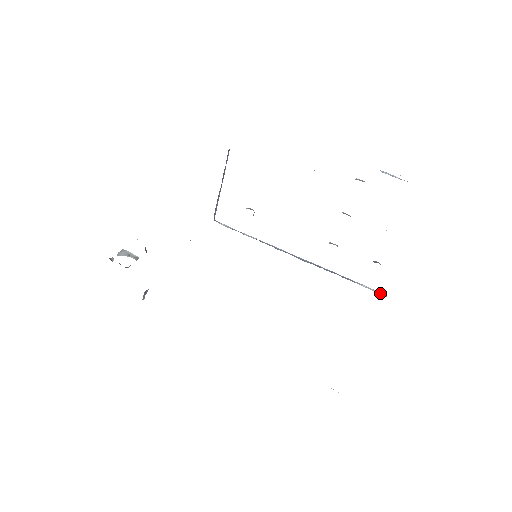
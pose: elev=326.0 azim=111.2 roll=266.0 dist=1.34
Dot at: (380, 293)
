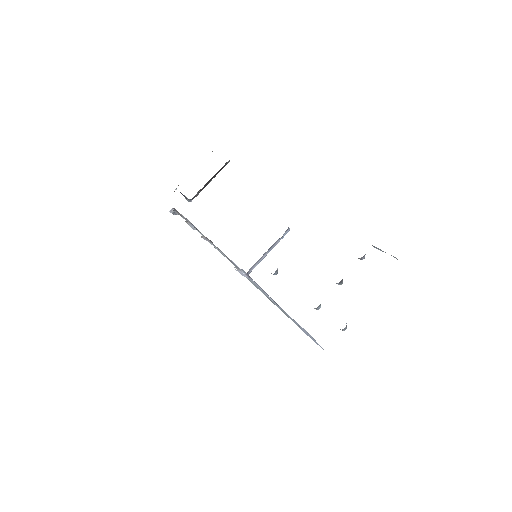
Dot at: occluded
